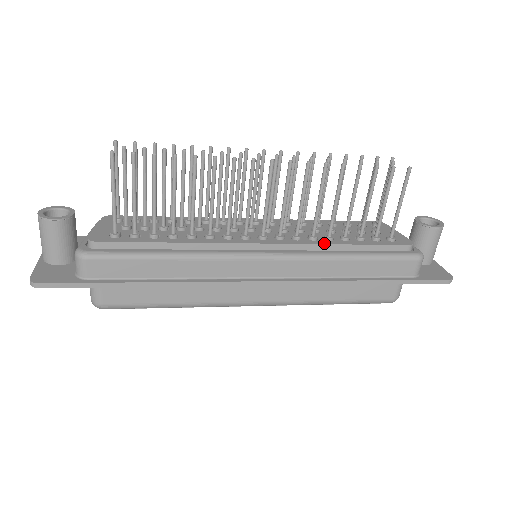
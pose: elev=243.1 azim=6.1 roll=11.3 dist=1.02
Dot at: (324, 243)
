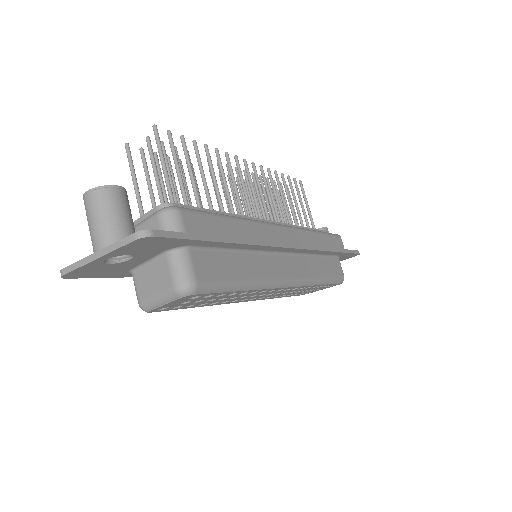
Dot at: (296, 226)
